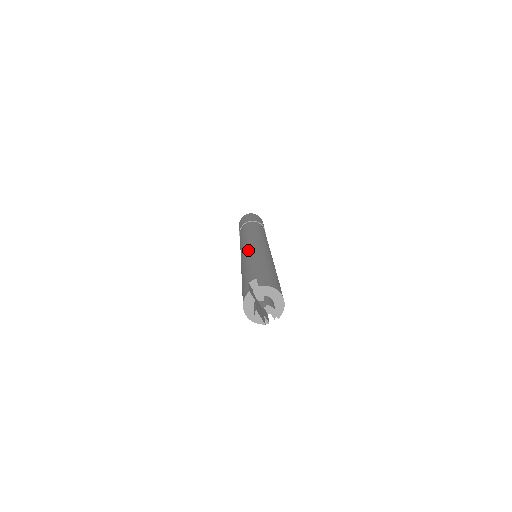
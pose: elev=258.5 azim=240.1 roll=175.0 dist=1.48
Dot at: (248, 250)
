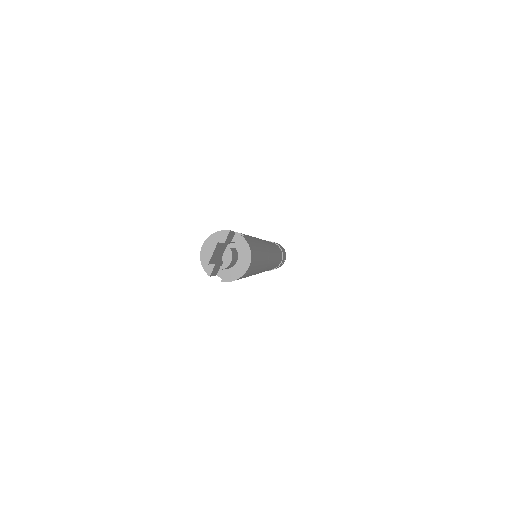
Dot at: occluded
